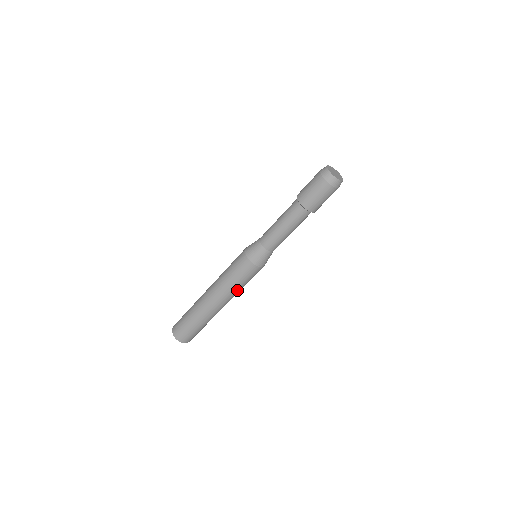
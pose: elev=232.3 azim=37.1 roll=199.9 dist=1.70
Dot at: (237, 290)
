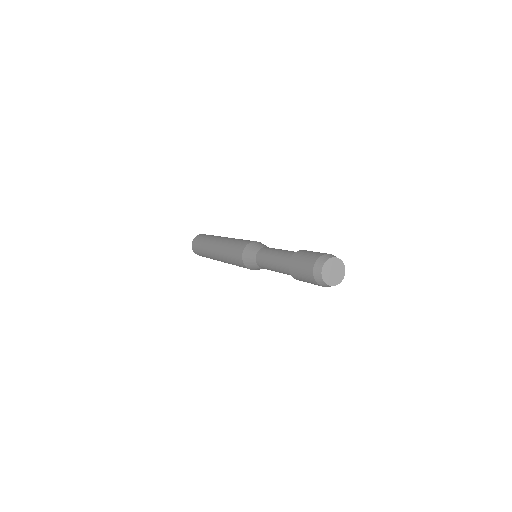
Dot at: occluded
